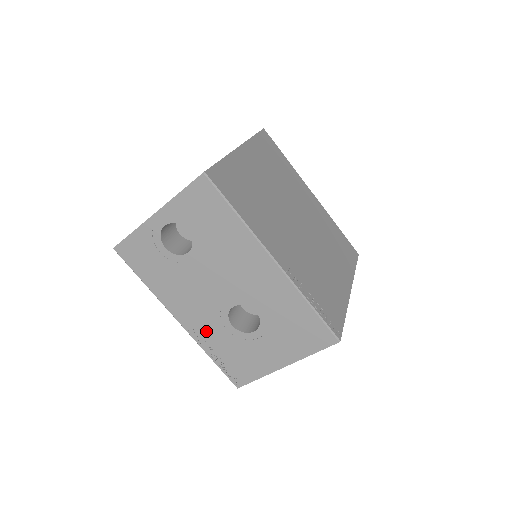
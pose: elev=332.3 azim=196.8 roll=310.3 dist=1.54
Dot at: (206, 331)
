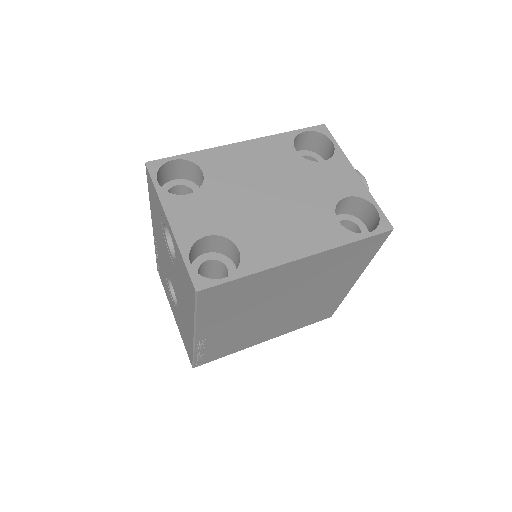
Dot at: (159, 253)
